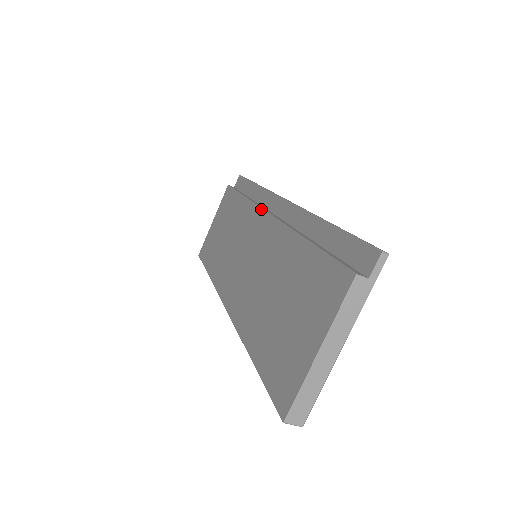
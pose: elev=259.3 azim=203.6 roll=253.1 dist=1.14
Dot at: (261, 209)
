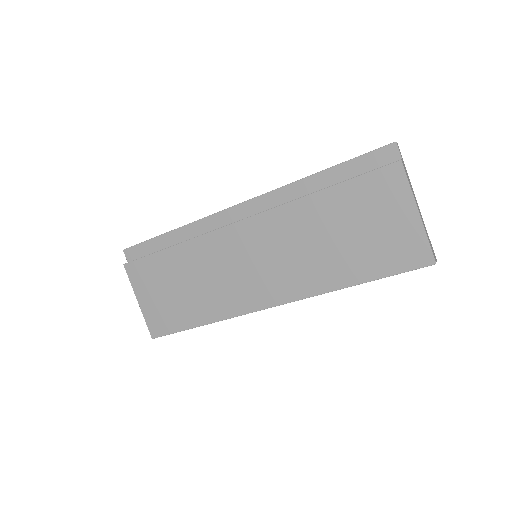
Dot at: (226, 226)
